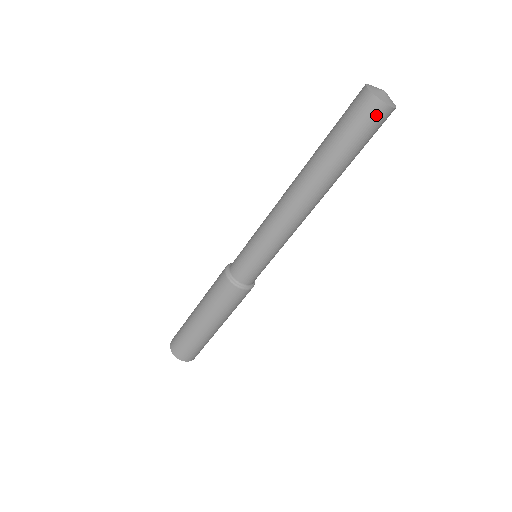
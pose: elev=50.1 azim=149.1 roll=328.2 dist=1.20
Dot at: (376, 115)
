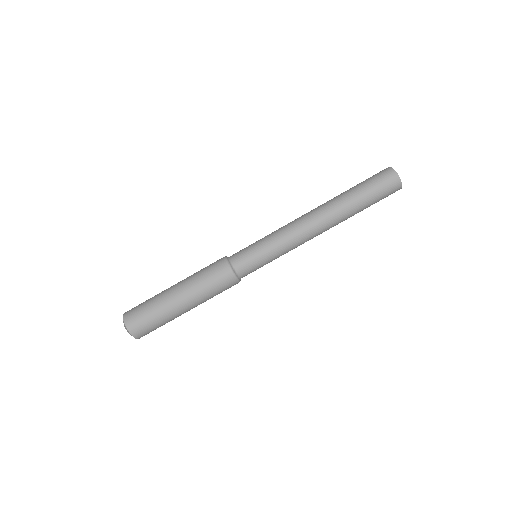
Dot at: (394, 188)
